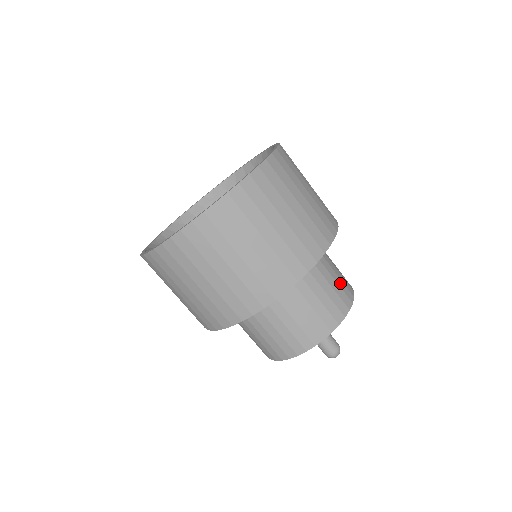
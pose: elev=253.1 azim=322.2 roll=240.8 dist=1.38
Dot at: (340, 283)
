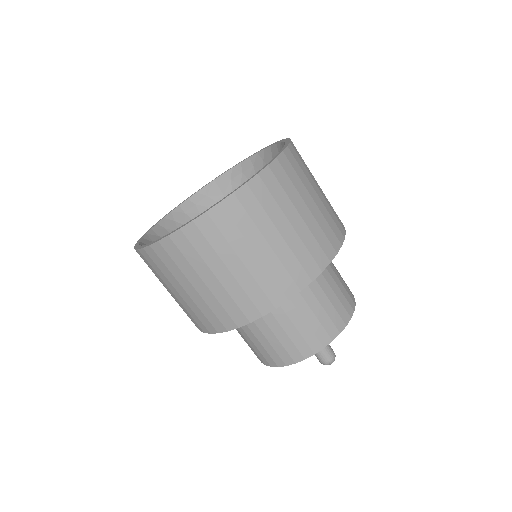
Dot at: occluded
